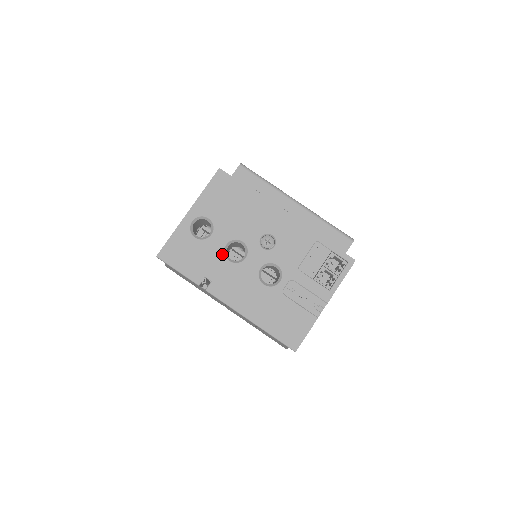
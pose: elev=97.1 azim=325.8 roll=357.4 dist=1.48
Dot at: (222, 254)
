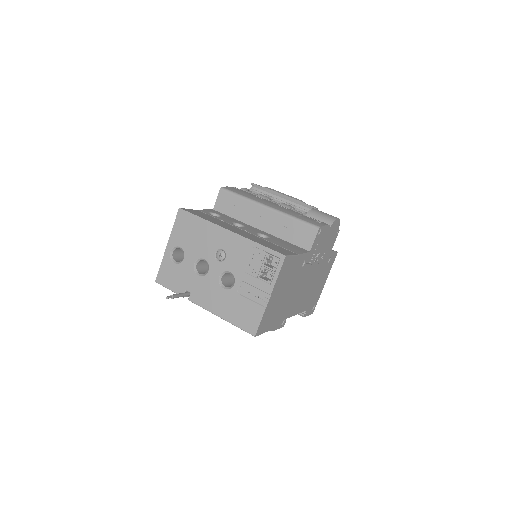
Dot at: (193, 271)
